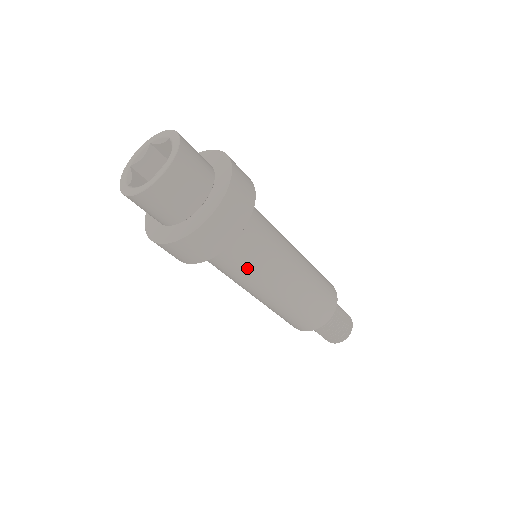
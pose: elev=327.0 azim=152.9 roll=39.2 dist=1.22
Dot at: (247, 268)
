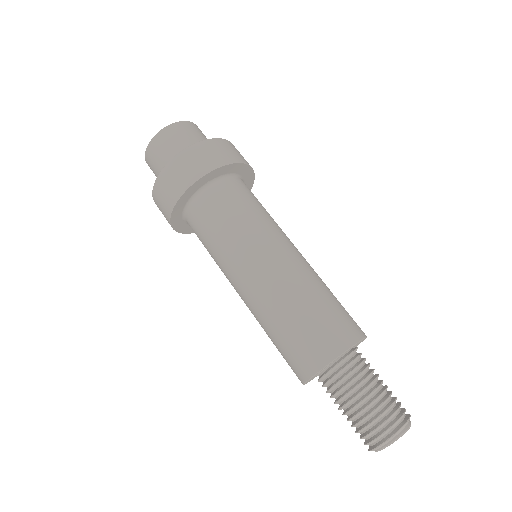
Dot at: (217, 238)
